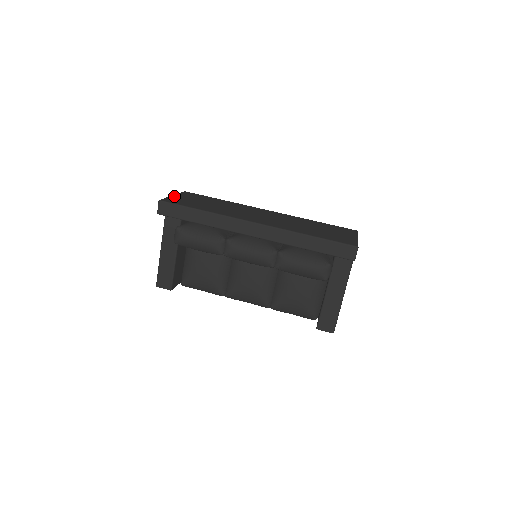
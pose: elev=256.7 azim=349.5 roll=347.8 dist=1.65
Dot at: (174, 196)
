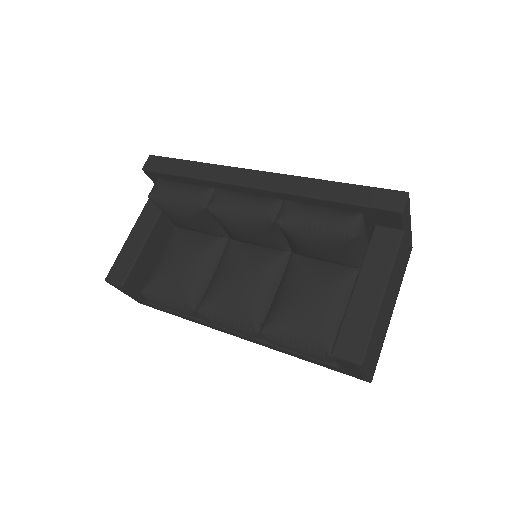
Dot at: occluded
